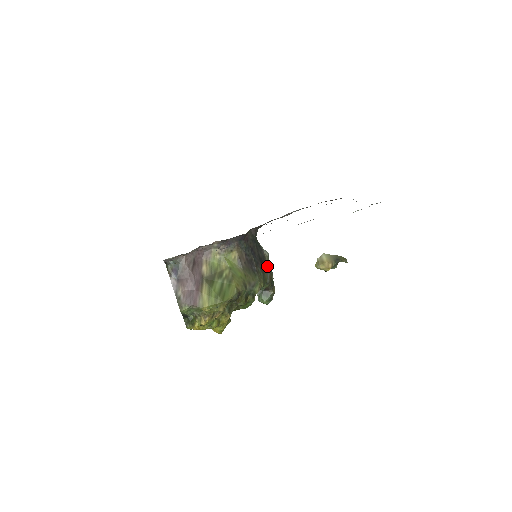
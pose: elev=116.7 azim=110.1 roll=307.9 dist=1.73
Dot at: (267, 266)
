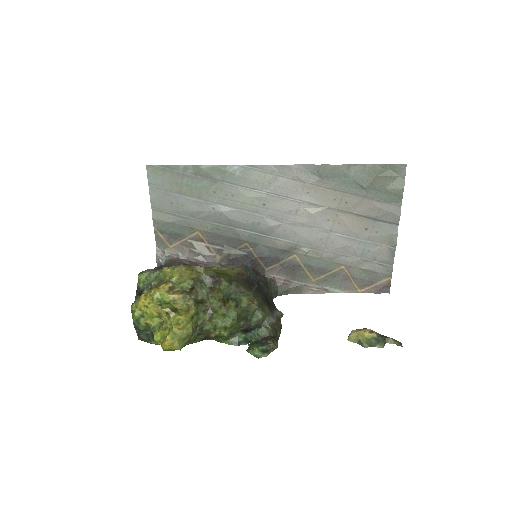
Dot at: (274, 314)
